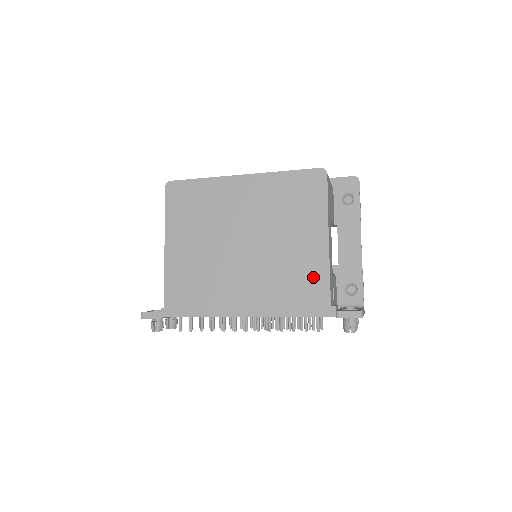
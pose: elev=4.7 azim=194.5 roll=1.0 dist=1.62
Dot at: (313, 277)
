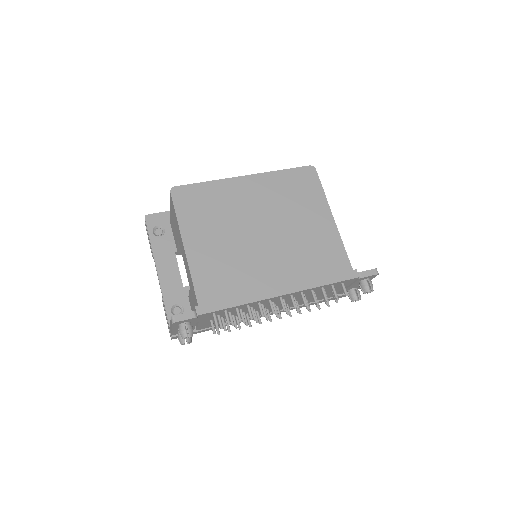
Dot at: (331, 249)
